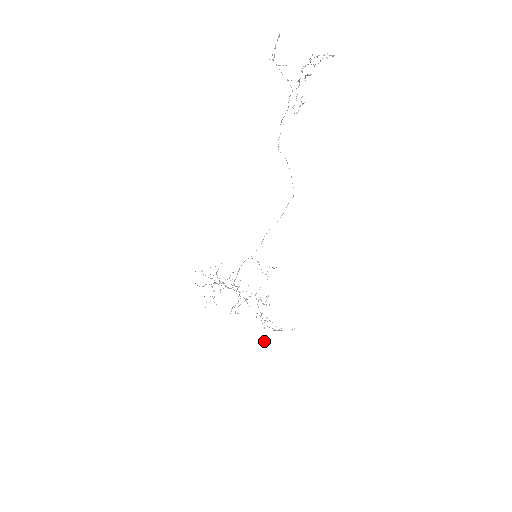
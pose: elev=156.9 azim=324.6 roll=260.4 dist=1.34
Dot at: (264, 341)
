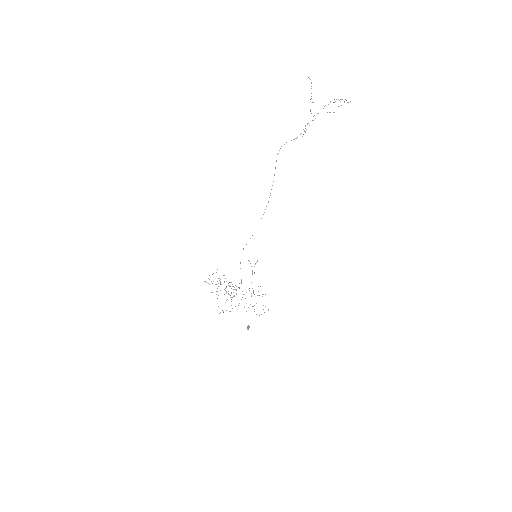
Dot at: (248, 328)
